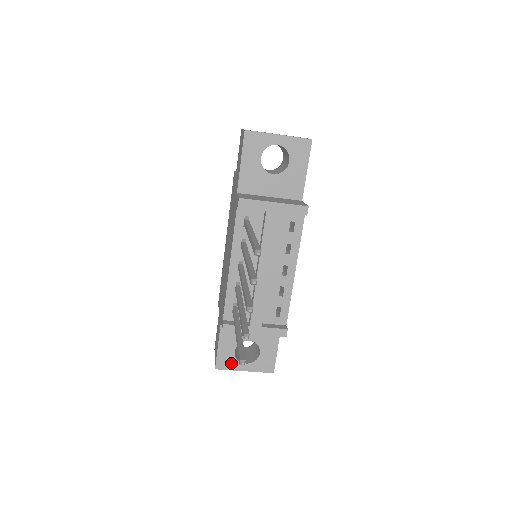
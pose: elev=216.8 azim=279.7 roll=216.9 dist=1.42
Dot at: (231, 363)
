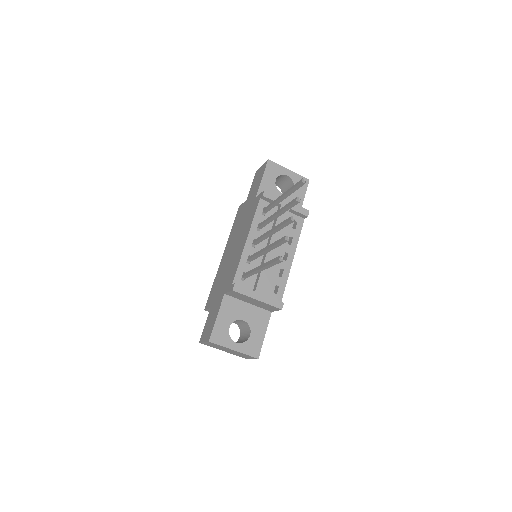
Dot at: (224, 339)
